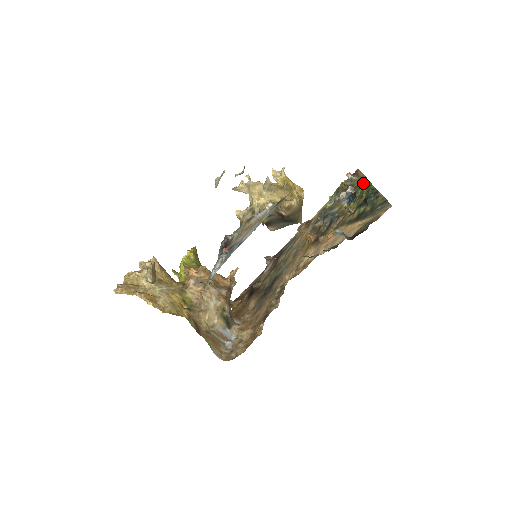
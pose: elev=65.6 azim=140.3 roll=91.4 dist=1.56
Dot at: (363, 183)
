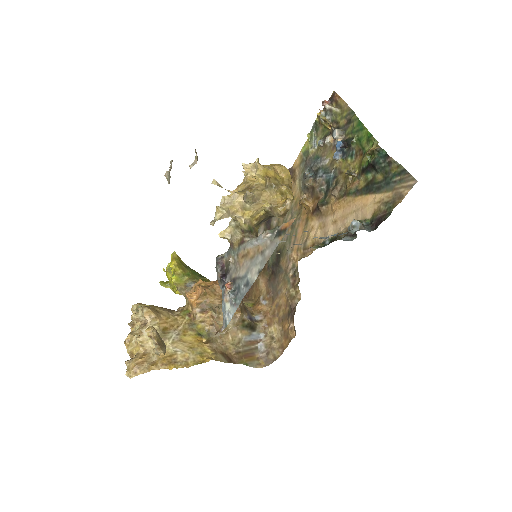
Dot at: (354, 125)
